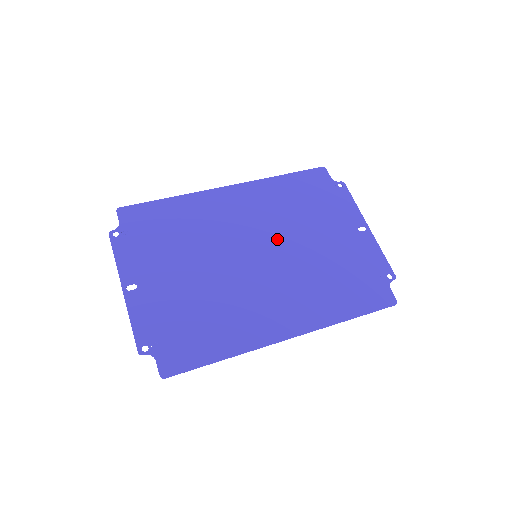
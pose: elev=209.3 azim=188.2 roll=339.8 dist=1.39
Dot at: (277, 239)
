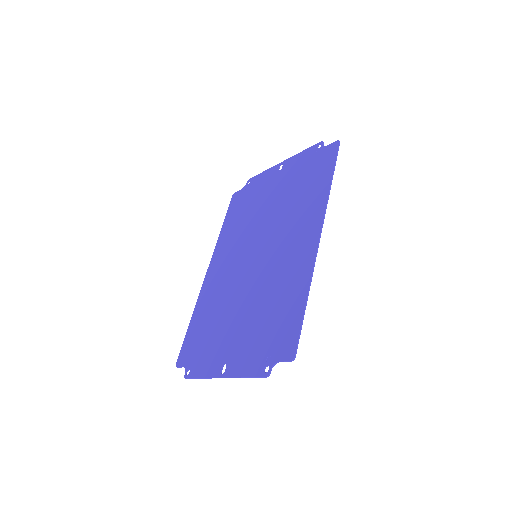
Dot at: (254, 237)
